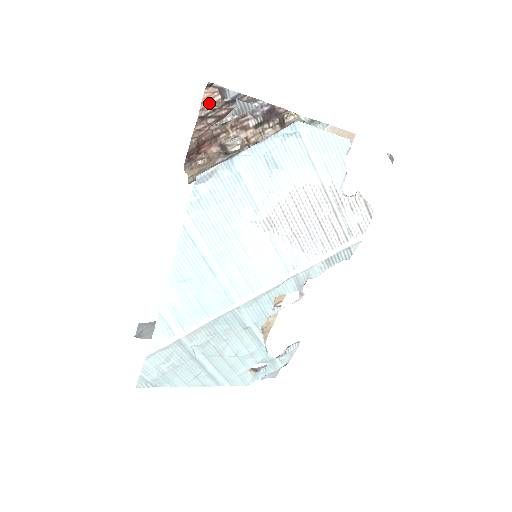
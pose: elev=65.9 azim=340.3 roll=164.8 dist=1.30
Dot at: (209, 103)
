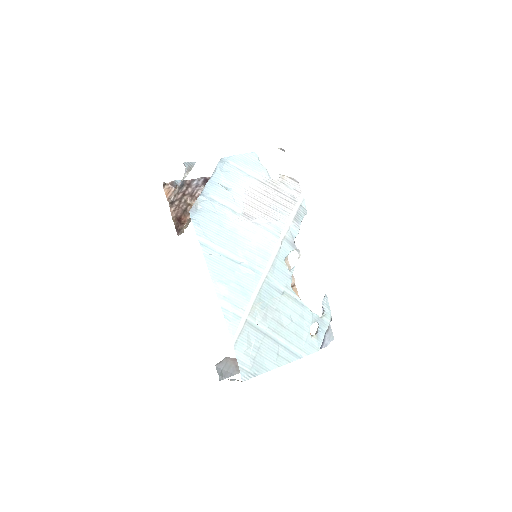
Dot at: (170, 194)
